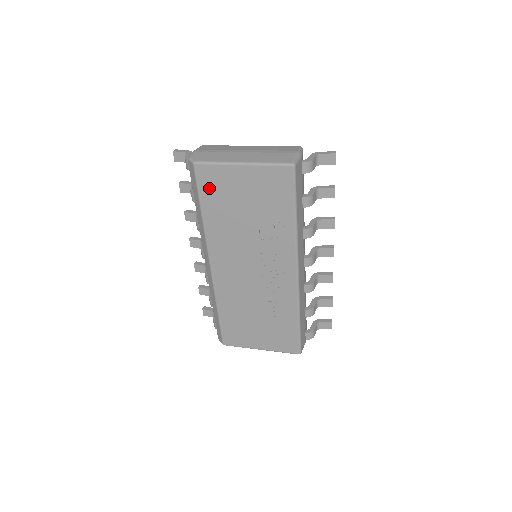
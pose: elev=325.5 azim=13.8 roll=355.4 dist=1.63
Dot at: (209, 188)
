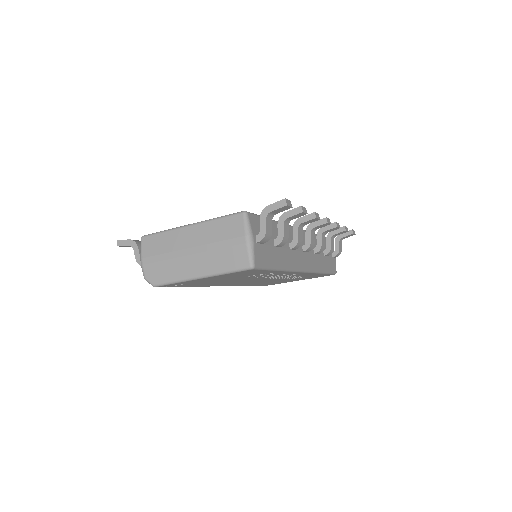
Dot at: (182, 285)
